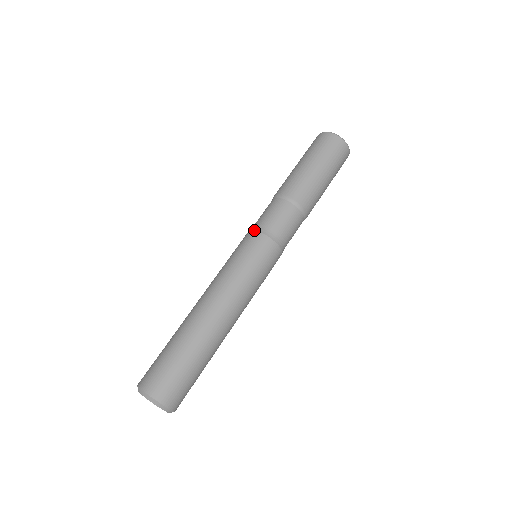
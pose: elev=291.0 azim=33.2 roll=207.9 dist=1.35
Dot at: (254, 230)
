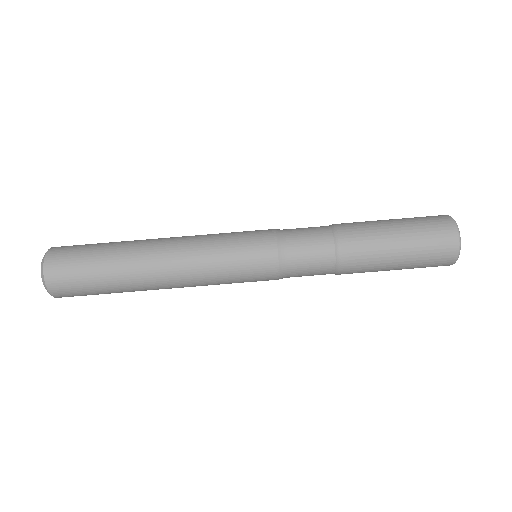
Dot at: (277, 245)
